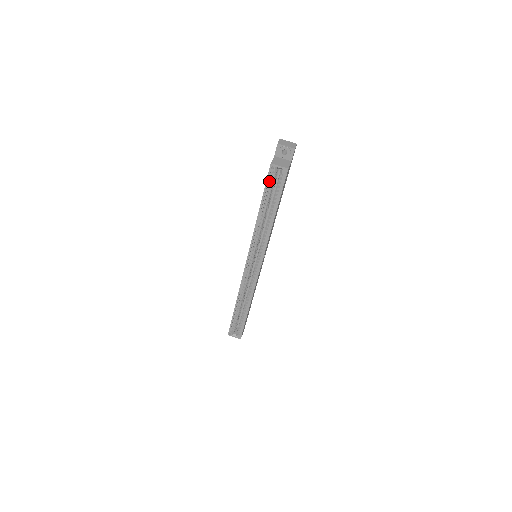
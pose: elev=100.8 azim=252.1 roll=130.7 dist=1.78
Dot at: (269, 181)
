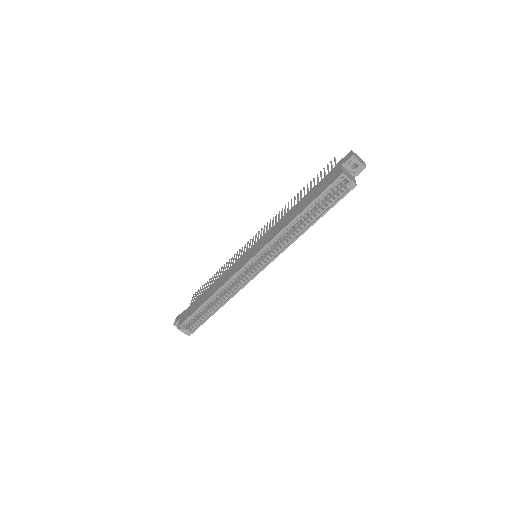
Dot at: (328, 189)
